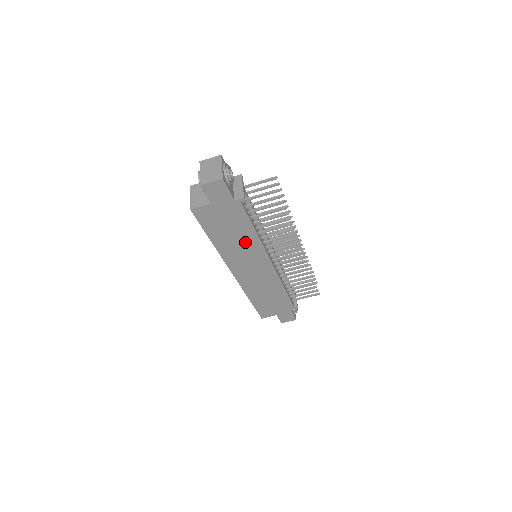
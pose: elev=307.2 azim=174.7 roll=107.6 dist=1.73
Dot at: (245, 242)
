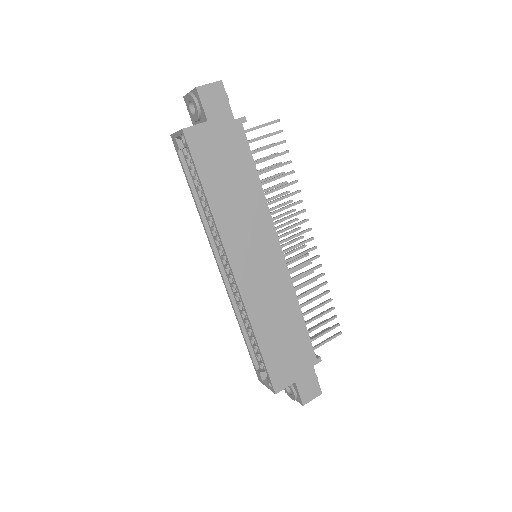
Dot at: (248, 202)
